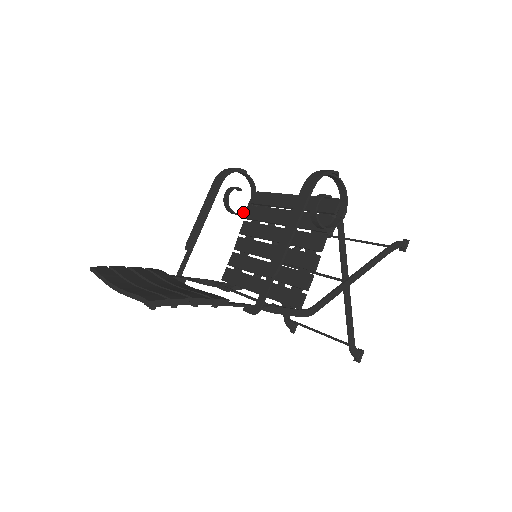
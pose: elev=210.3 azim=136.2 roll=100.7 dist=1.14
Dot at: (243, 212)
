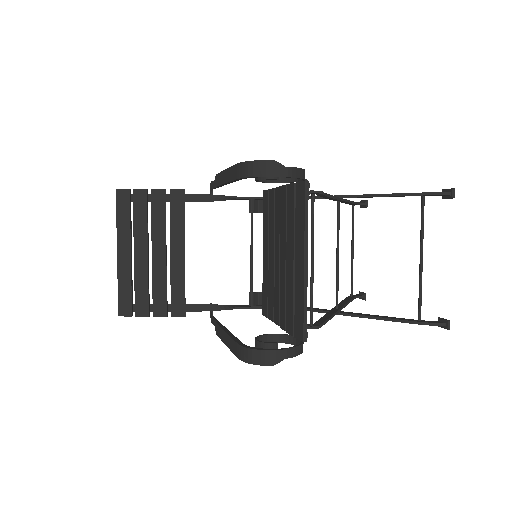
Dot at: (286, 180)
